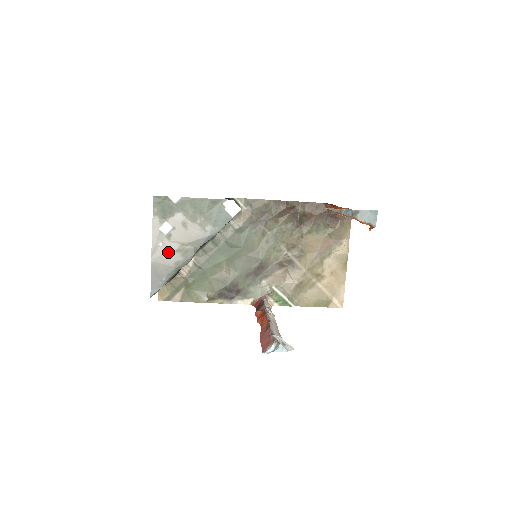
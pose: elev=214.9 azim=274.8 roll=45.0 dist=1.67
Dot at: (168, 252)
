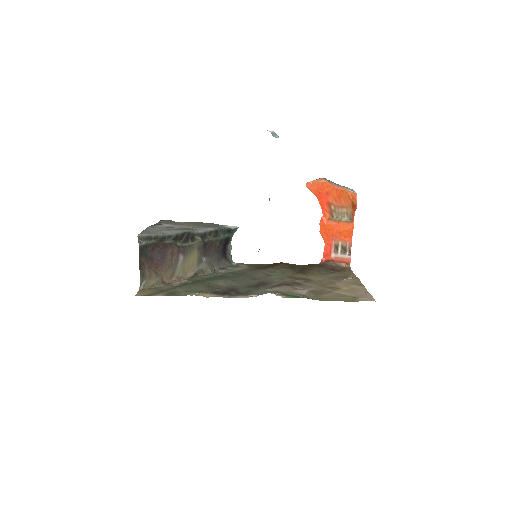
Dot at: occluded
